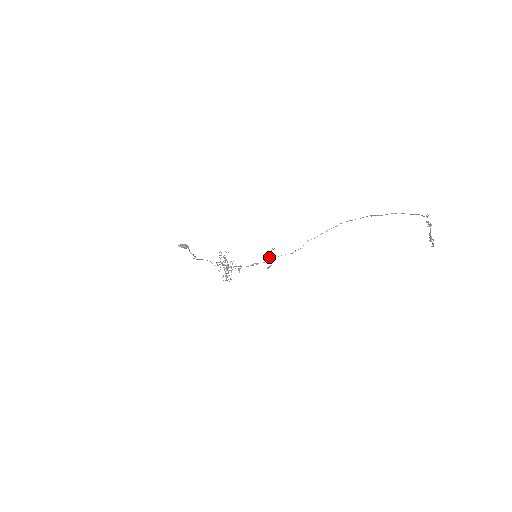
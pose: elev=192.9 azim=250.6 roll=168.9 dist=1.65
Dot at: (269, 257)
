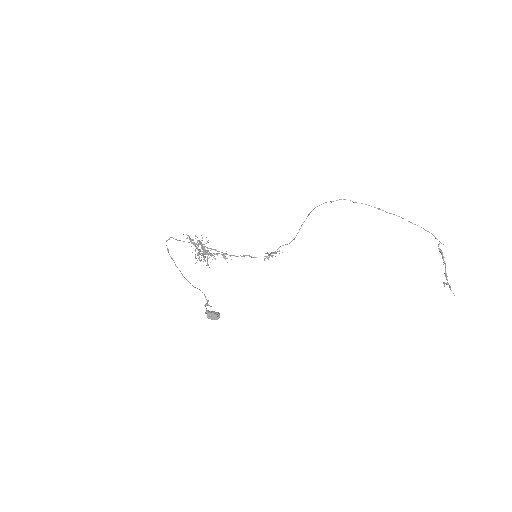
Dot at: (271, 256)
